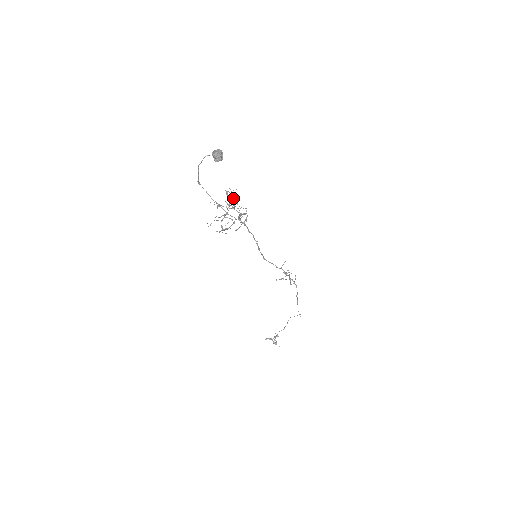
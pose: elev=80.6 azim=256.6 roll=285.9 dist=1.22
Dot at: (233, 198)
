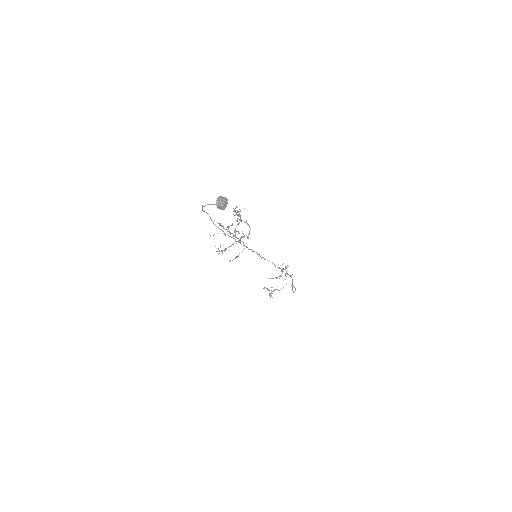
Dot at: occluded
